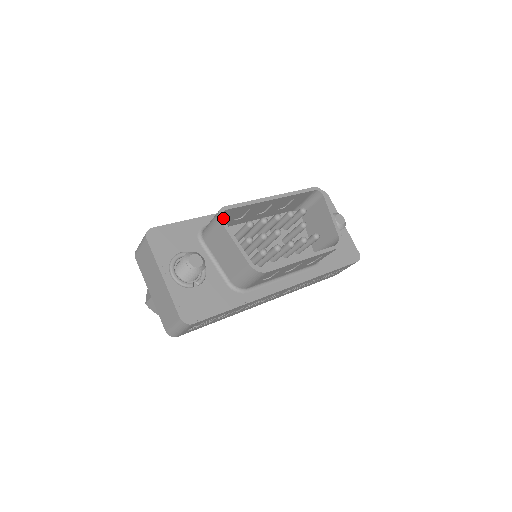
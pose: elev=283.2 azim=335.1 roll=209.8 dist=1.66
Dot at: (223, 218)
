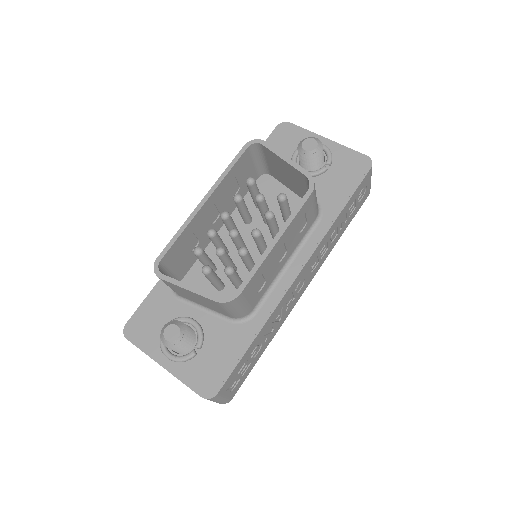
Dot at: (174, 264)
